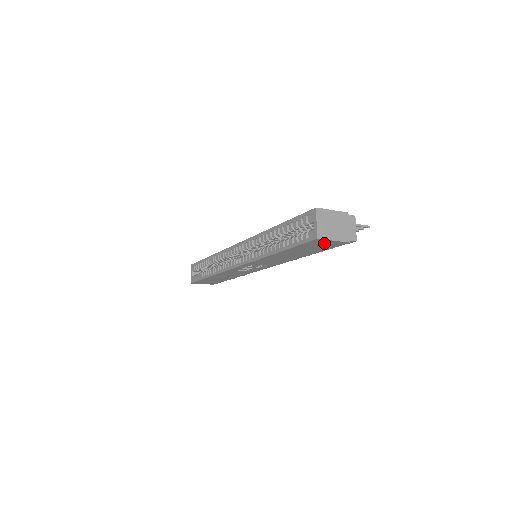
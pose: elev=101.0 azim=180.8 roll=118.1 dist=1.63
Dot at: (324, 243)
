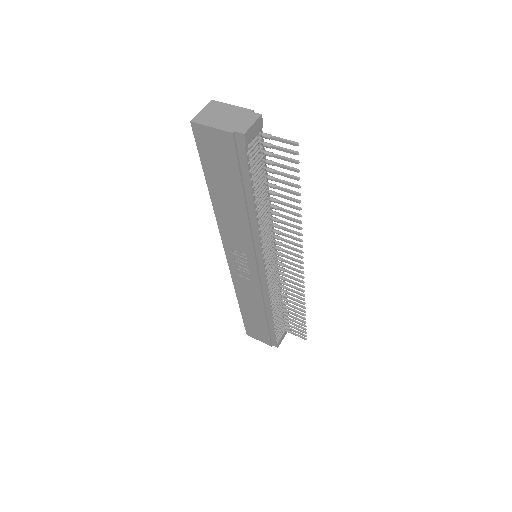
Dot at: (213, 141)
